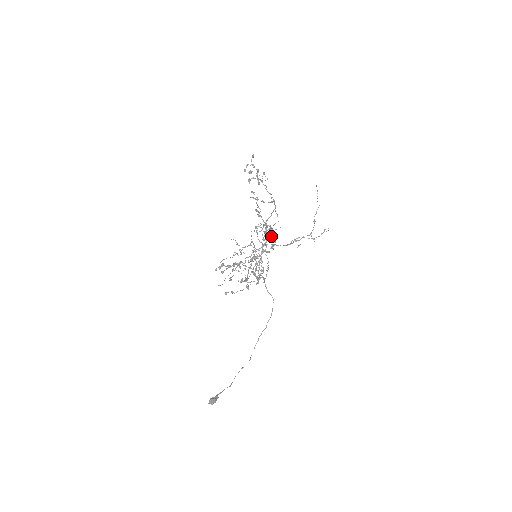
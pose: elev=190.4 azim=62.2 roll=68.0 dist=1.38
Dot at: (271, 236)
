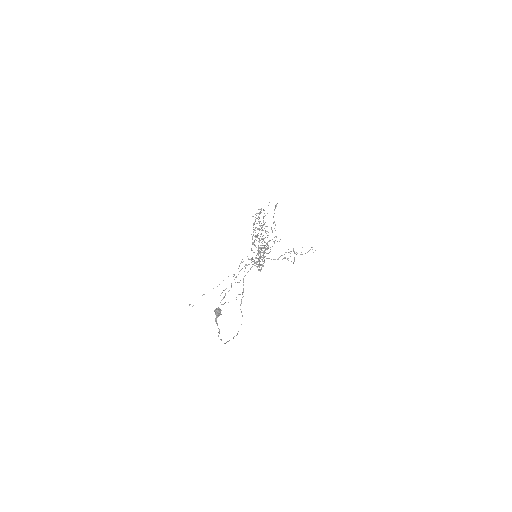
Dot at: occluded
